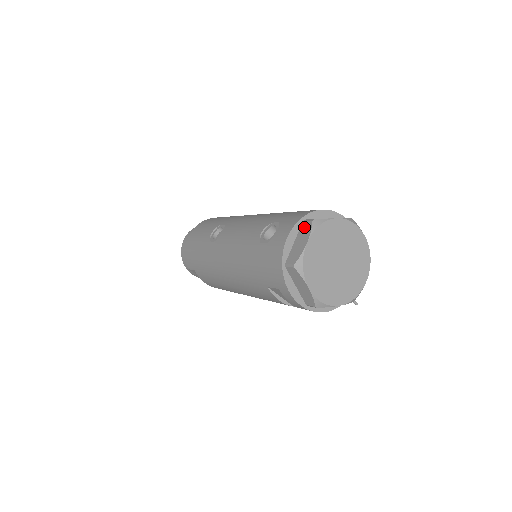
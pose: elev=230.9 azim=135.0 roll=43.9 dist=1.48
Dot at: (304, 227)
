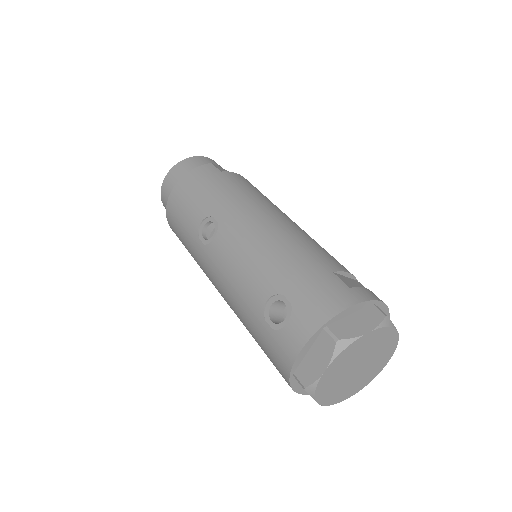
Dot at: (323, 341)
